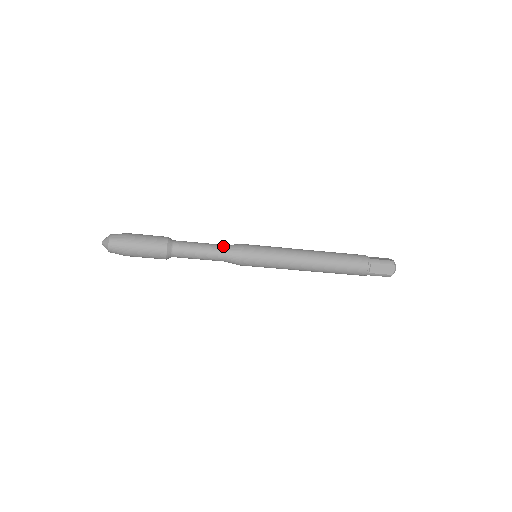
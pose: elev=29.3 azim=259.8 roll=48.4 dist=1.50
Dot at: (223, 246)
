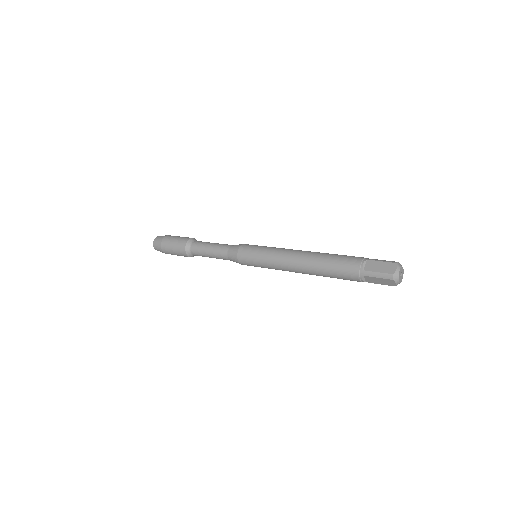
Dot at: (225, 251)
